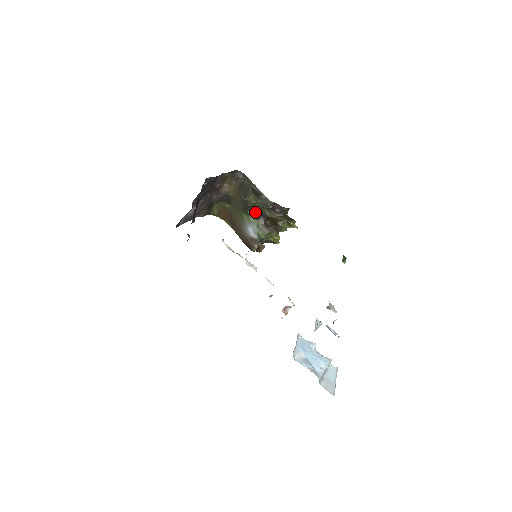
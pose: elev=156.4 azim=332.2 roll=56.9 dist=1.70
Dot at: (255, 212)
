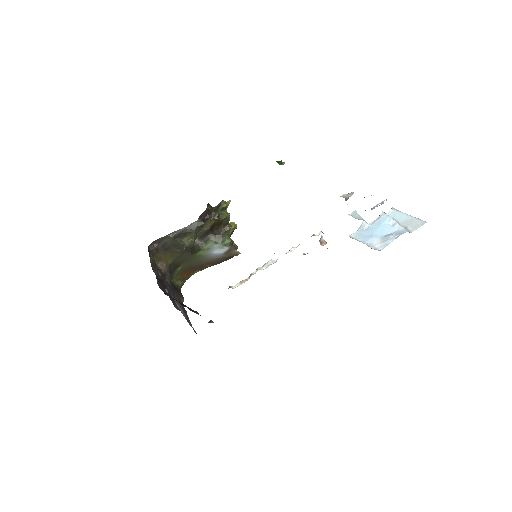
Dot at: (199, 241)
